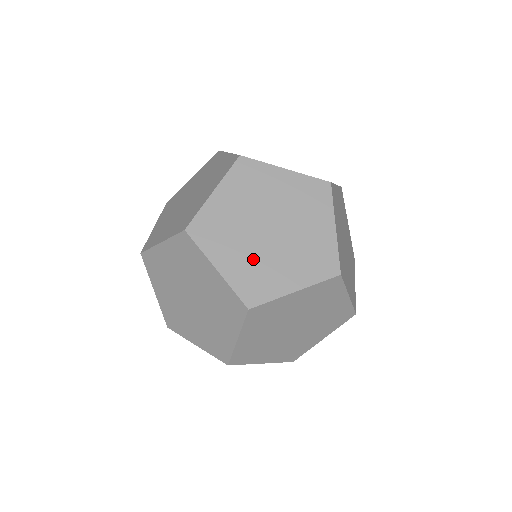
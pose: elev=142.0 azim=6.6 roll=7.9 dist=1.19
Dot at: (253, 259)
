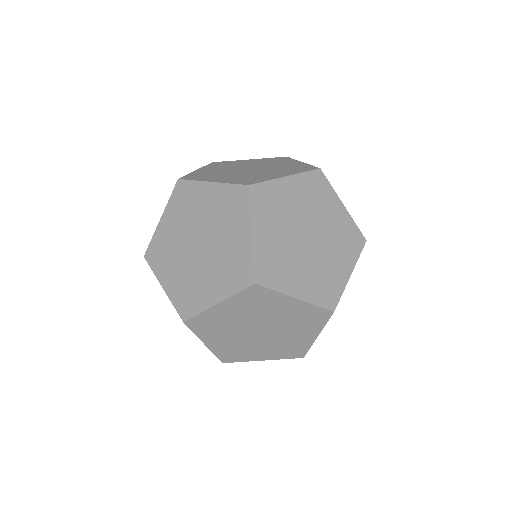
Dot at: (282, 249)
